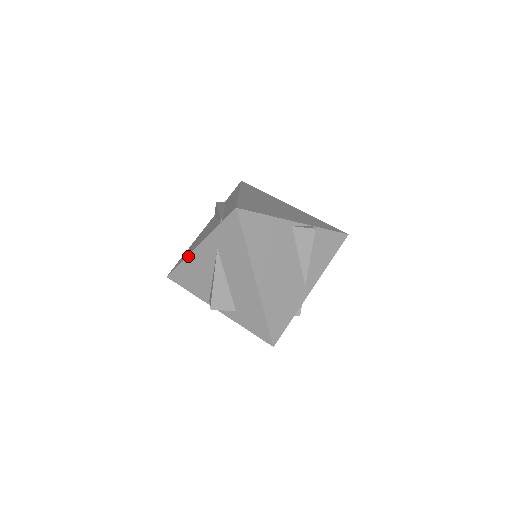
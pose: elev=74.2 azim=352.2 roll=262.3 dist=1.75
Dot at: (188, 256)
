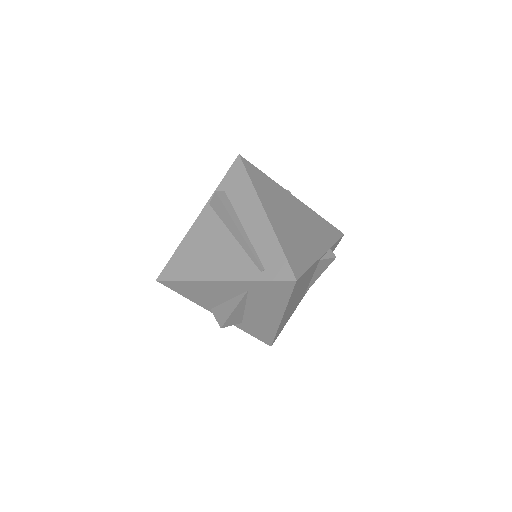
Dot at: (201, 281)
